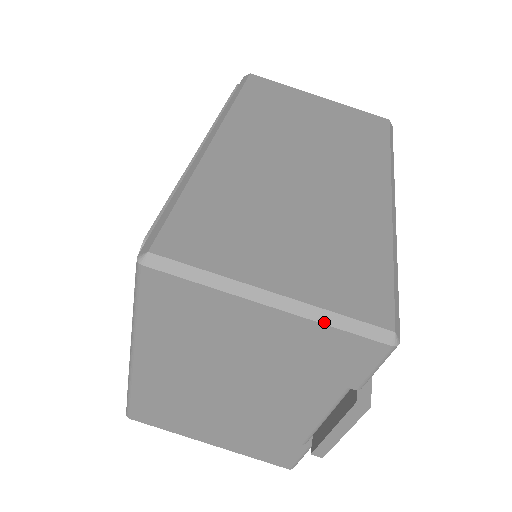
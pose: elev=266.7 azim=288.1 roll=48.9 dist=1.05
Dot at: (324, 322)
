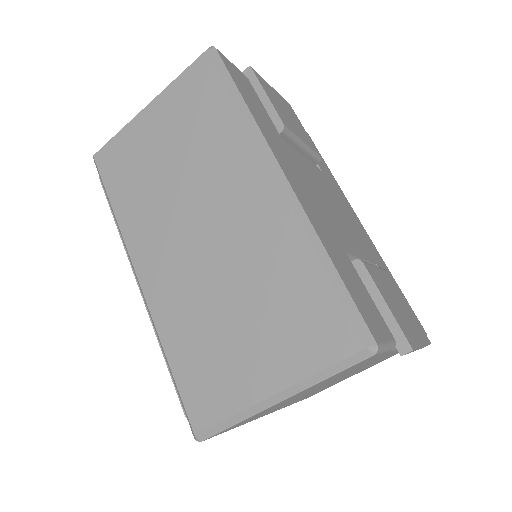
Dot at: (319, 382)
